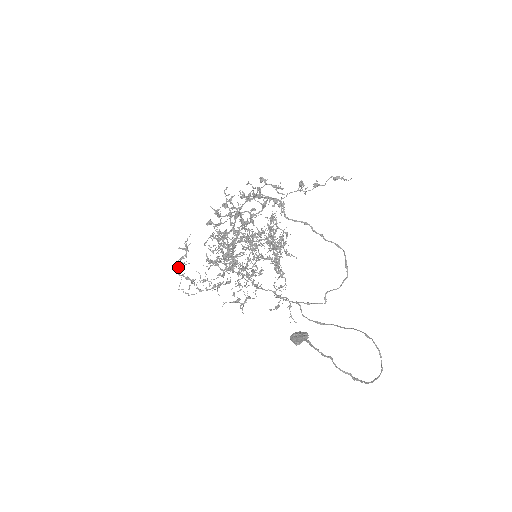
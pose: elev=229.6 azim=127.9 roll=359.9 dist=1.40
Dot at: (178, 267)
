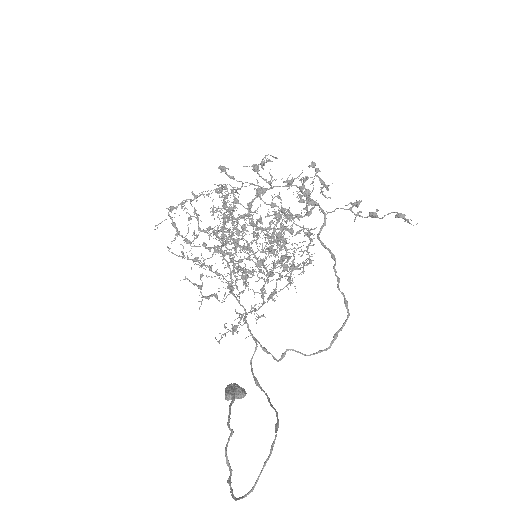
Dot at: (174, 207)
